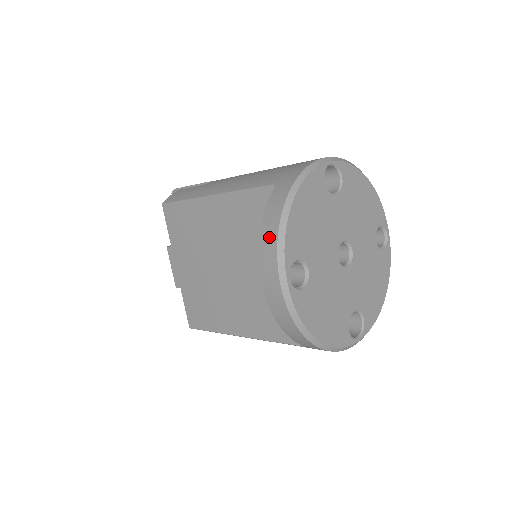
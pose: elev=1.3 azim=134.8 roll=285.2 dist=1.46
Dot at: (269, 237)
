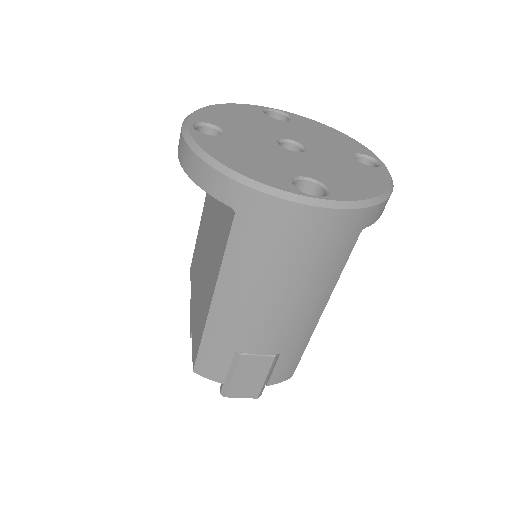
Dot at: occluded
